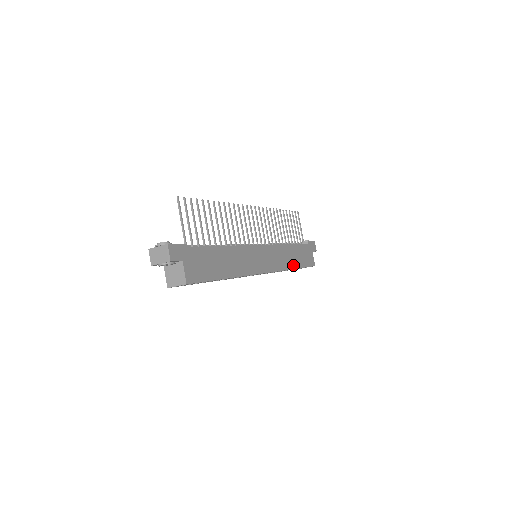
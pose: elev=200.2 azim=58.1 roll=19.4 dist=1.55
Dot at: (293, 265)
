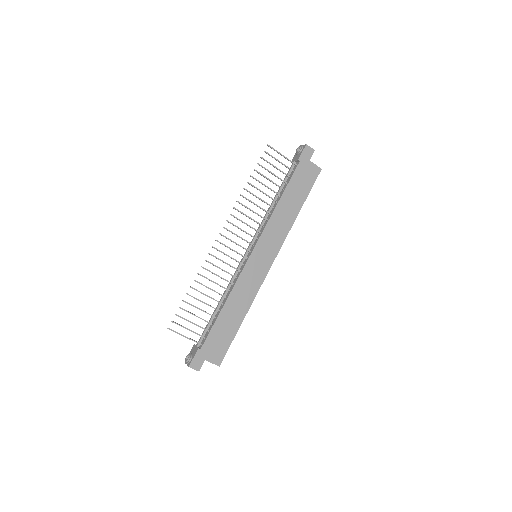
Dot at: (295, 213)
